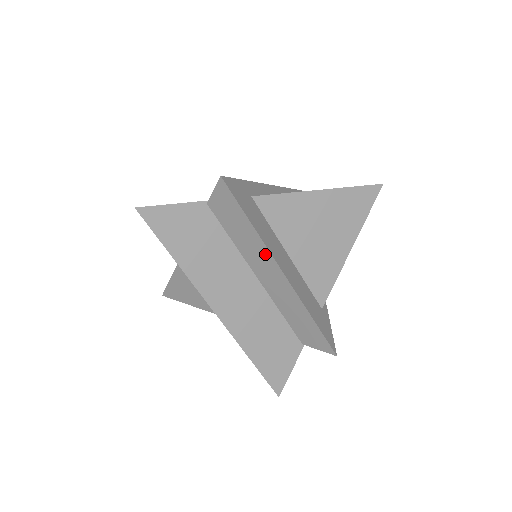
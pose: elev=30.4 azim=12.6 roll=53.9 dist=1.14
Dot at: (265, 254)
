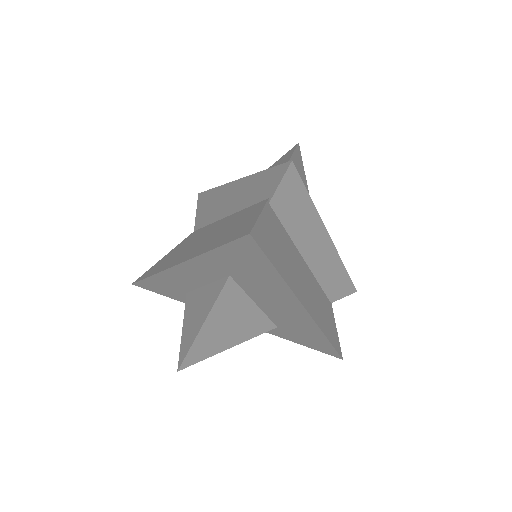
Dot at: (318, 227)
